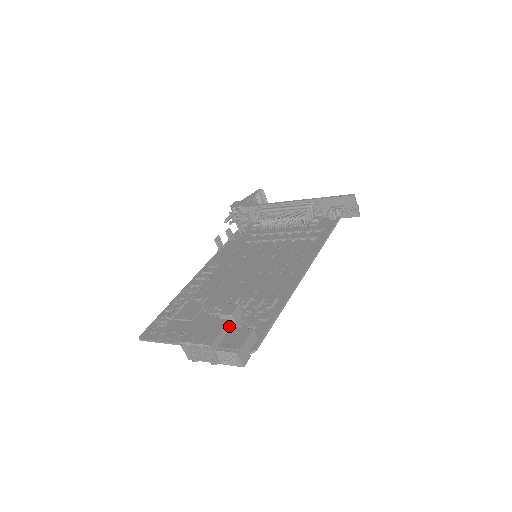
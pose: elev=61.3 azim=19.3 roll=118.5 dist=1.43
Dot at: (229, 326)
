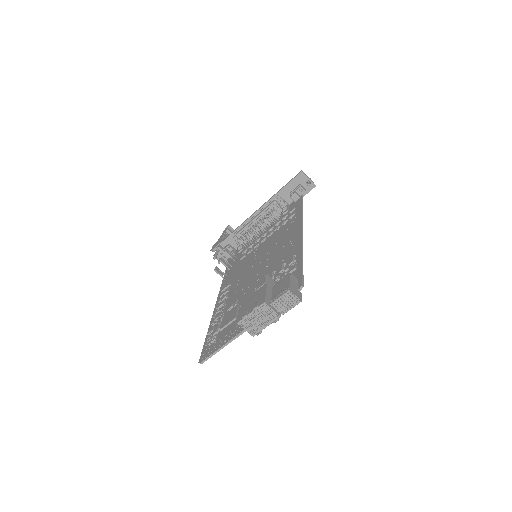
Dot at: (269, 287)
